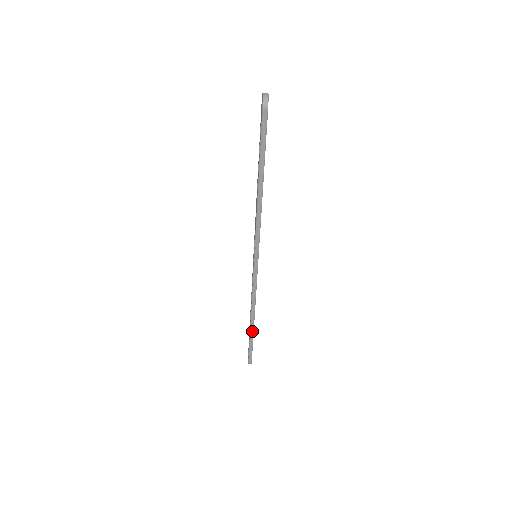
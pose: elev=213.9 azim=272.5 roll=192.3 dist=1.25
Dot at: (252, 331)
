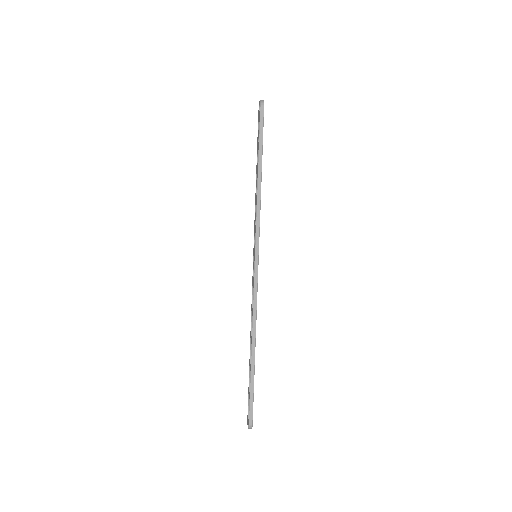
Dot at: (253, 362)
